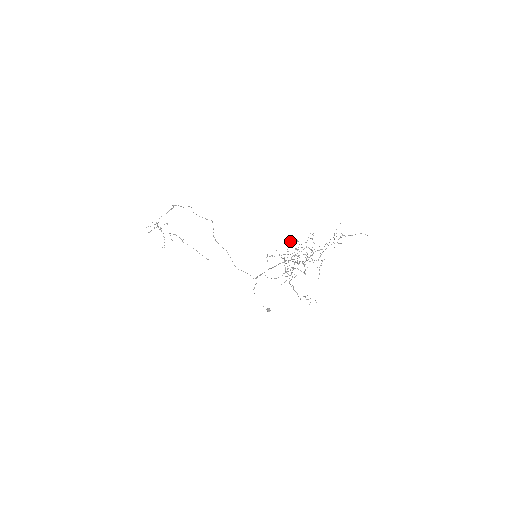
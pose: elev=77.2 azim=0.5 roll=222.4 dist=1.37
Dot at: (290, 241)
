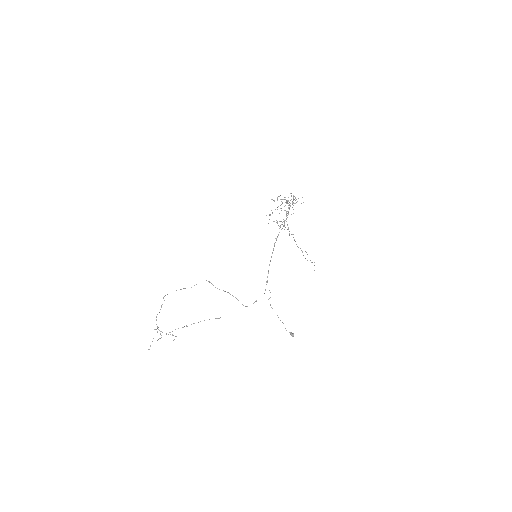
Dot at: (271, 210)
